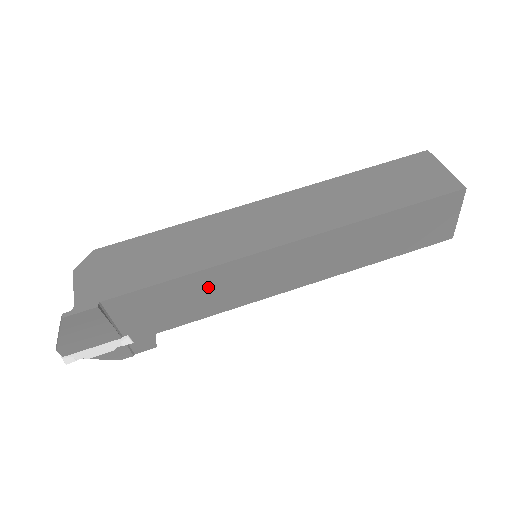
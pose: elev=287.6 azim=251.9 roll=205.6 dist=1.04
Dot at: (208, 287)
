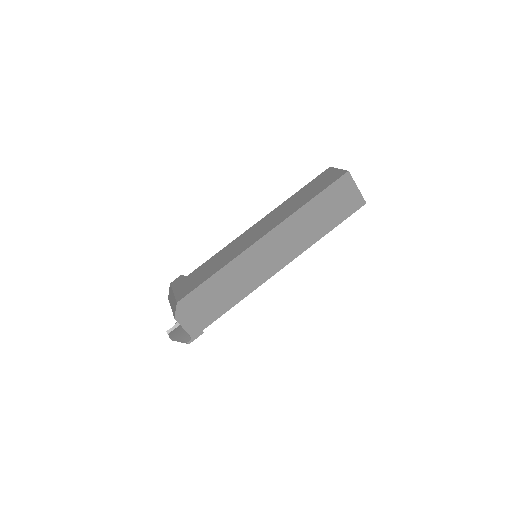
Dot at: occluded
